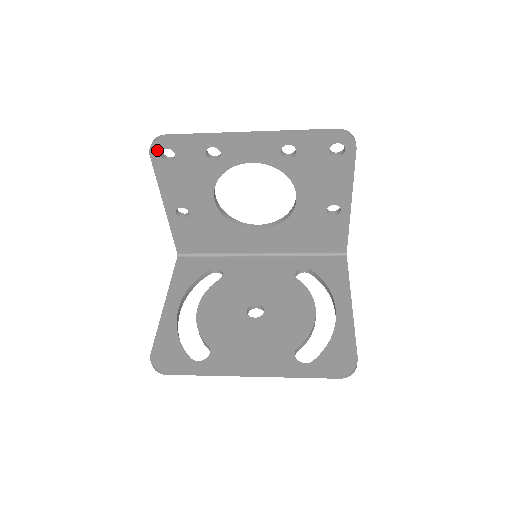
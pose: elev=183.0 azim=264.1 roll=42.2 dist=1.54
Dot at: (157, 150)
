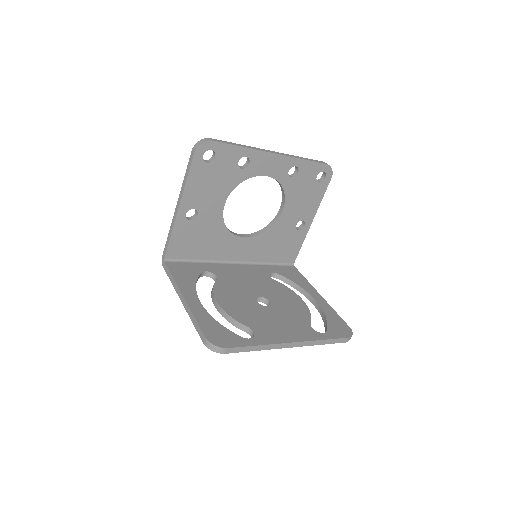
Dot at: (203, 150)
